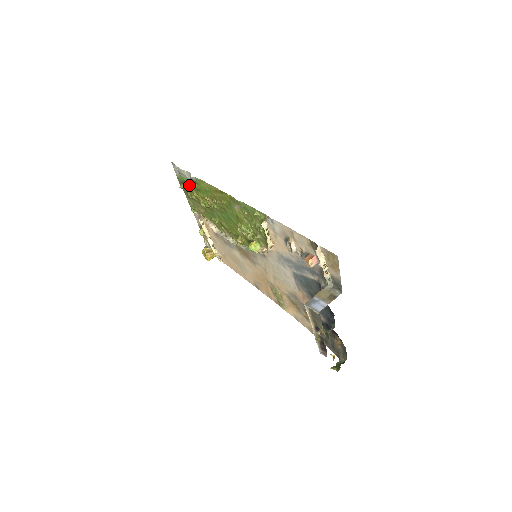
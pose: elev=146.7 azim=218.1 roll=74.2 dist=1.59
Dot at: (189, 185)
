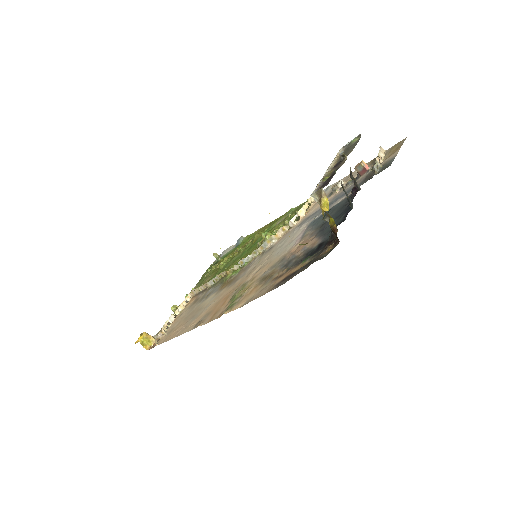
Dot at: (222, 258)
